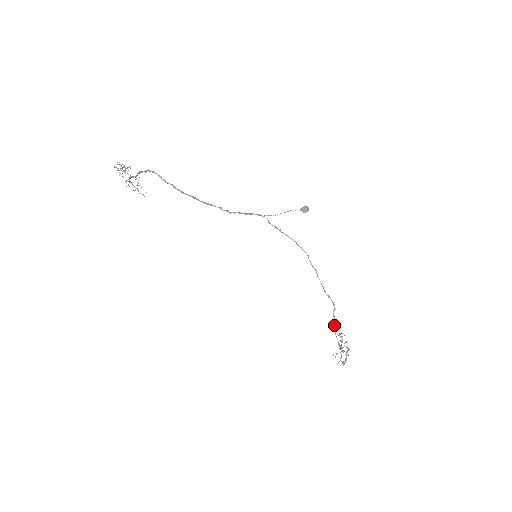
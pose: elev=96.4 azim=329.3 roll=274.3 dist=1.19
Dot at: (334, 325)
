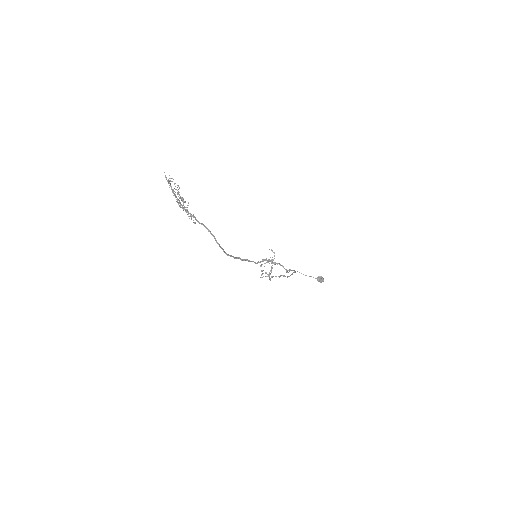
Dot at: occluded
